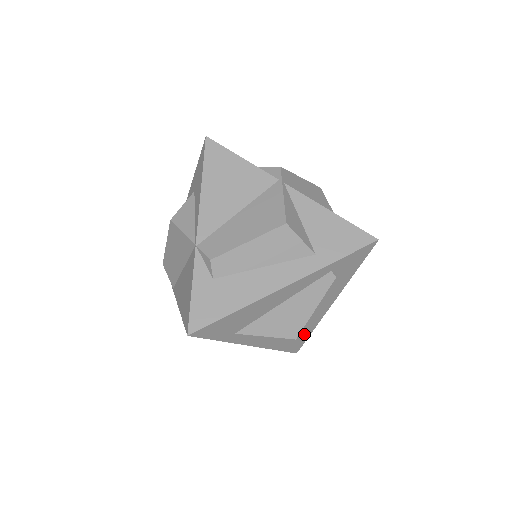
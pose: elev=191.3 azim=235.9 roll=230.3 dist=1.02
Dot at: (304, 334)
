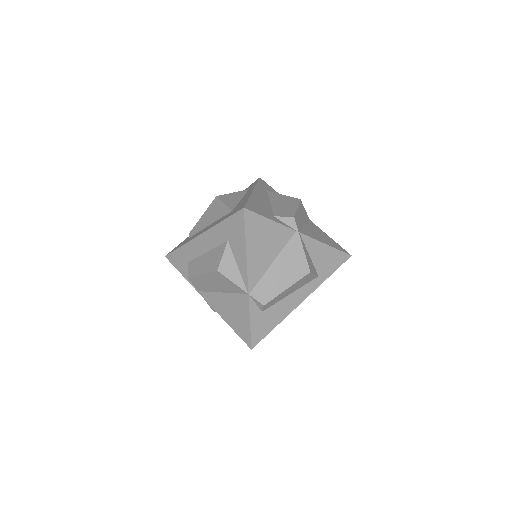
Dot at: occluded
